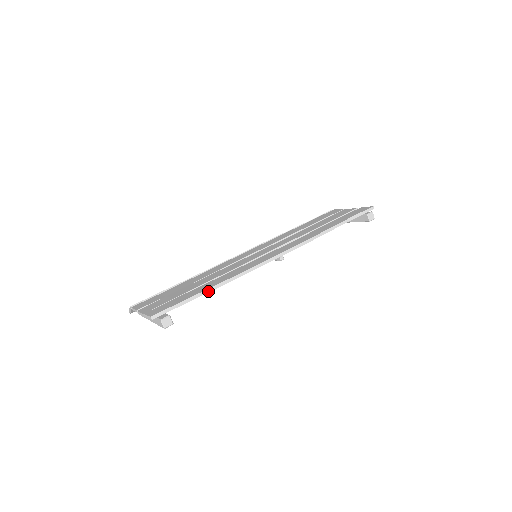
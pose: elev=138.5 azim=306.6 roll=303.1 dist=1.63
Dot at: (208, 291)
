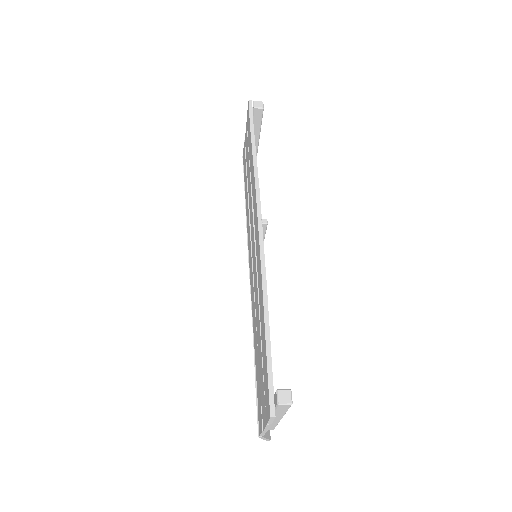
Dot at: (267, 327)
